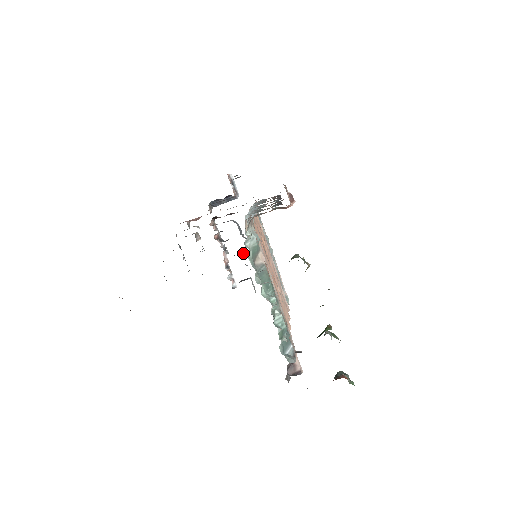
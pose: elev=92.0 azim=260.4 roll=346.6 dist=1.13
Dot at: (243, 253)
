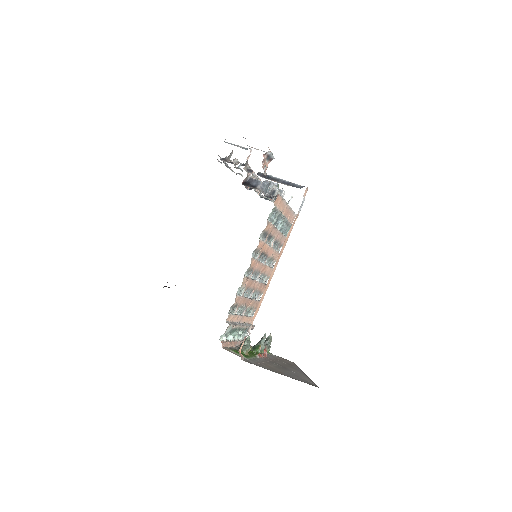
Dot at: occluded
